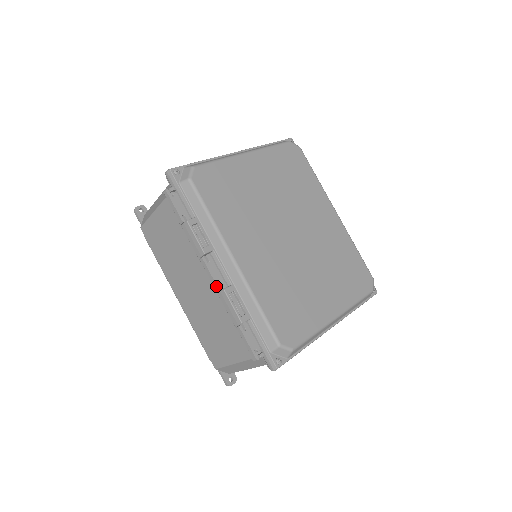
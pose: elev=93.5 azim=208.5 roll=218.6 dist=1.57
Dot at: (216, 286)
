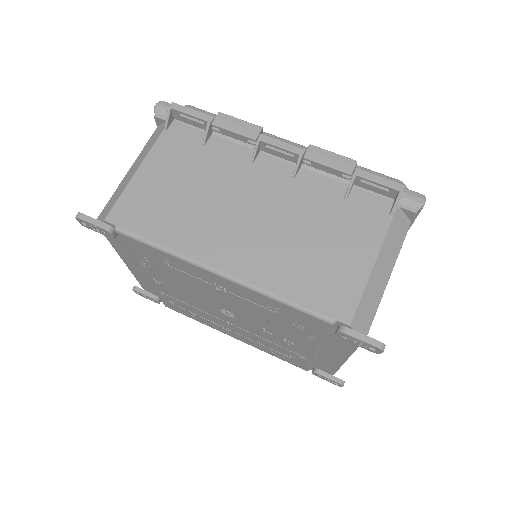
Dot at: (298, 149)
